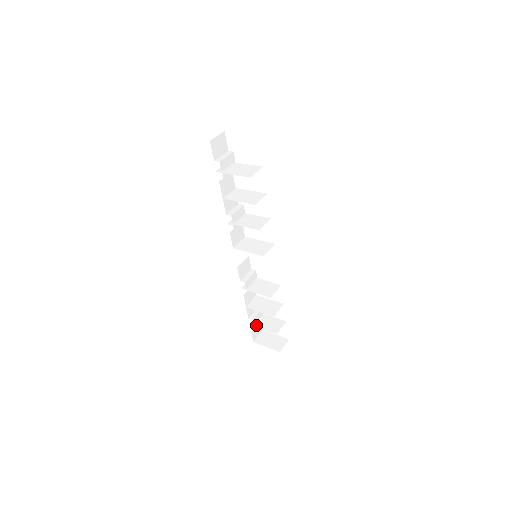
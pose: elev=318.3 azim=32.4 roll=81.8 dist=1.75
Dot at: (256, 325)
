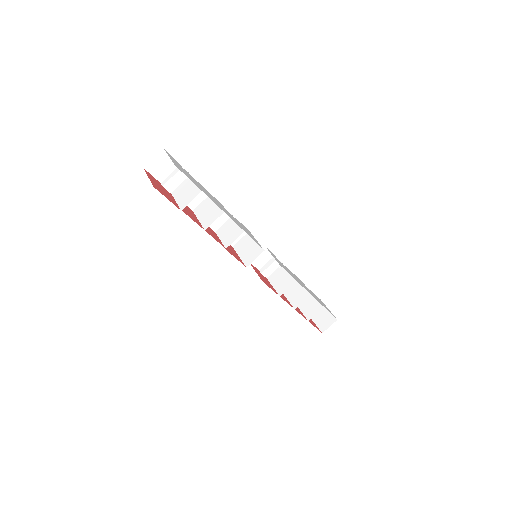
Dot at: occluded
